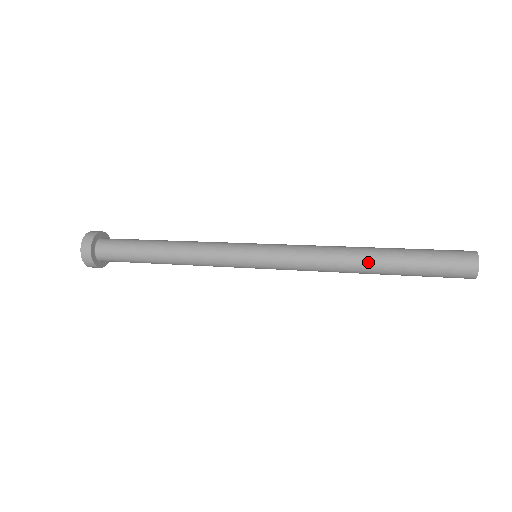
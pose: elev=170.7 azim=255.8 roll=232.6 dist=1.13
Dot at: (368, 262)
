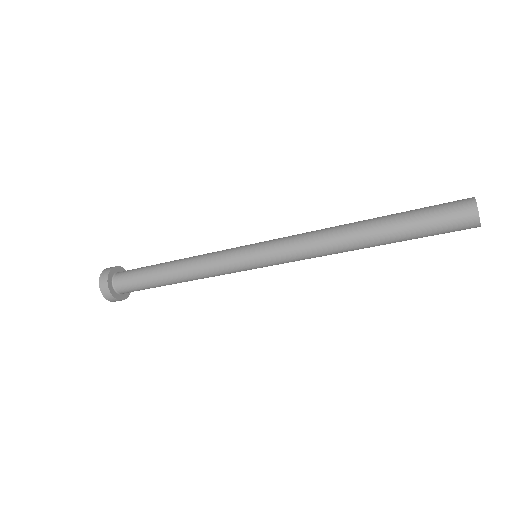
Dot at: (361, 224)
